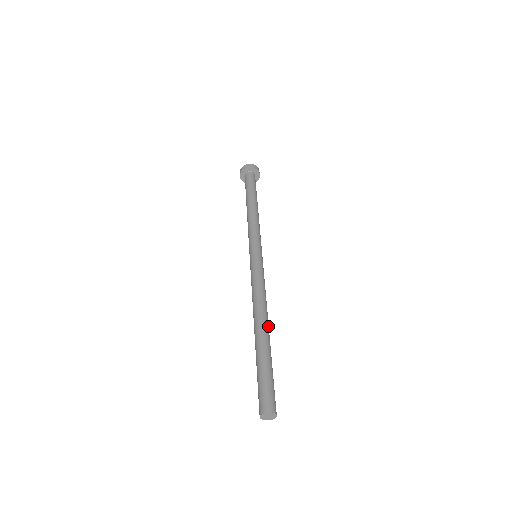
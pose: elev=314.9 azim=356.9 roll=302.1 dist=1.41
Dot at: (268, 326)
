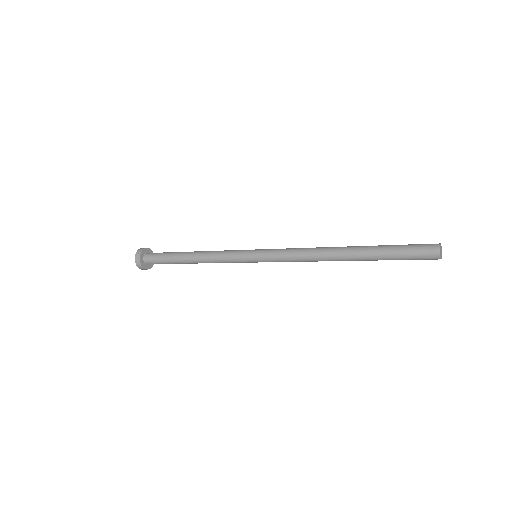
Dot at: occluded
